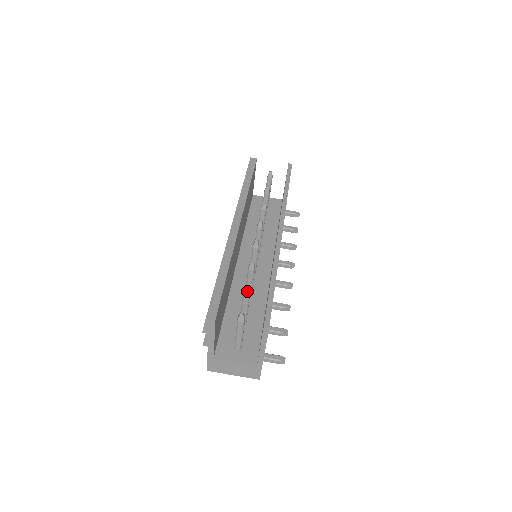
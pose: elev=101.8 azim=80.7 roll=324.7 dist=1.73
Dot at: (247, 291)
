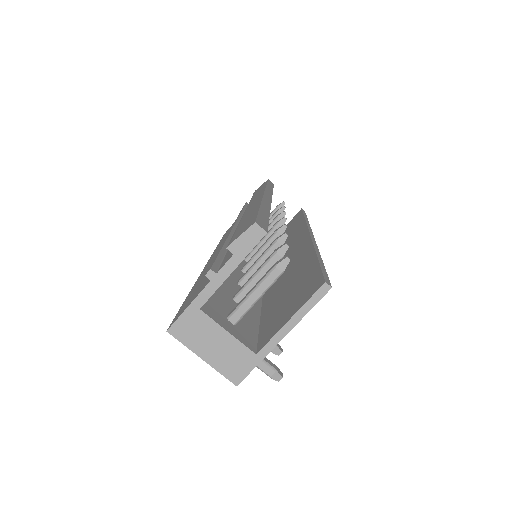
Dot at: (283, 251)
